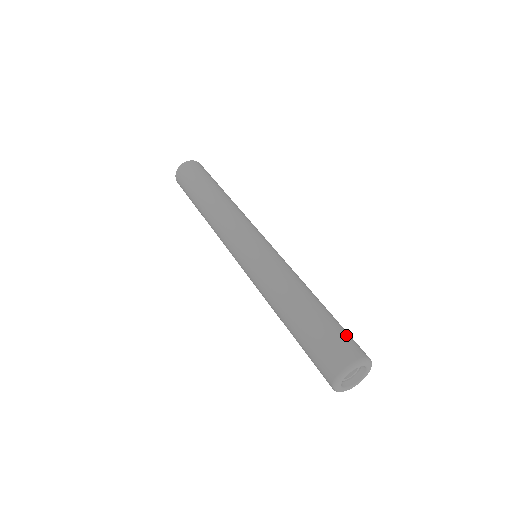
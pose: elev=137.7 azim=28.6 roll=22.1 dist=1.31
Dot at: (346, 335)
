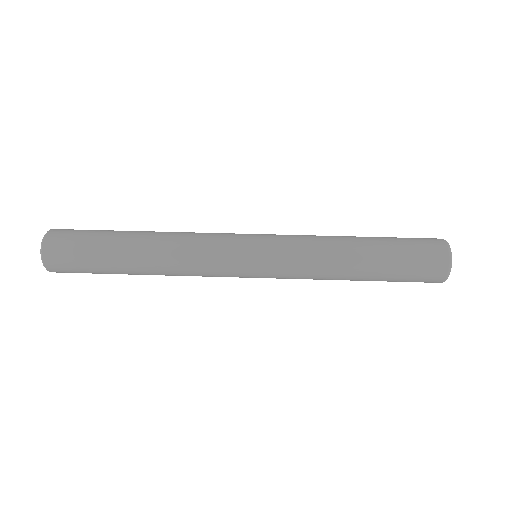
Dot at: occluded
